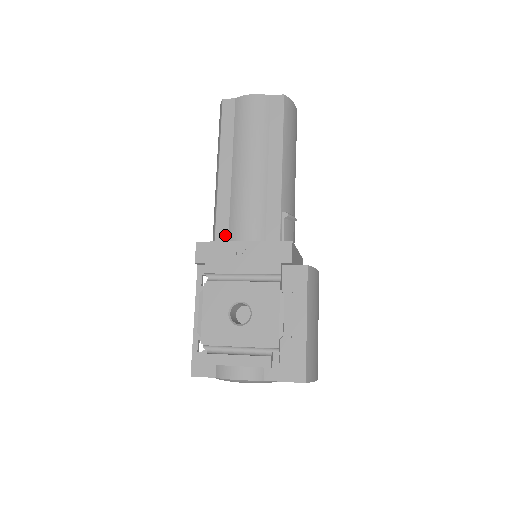
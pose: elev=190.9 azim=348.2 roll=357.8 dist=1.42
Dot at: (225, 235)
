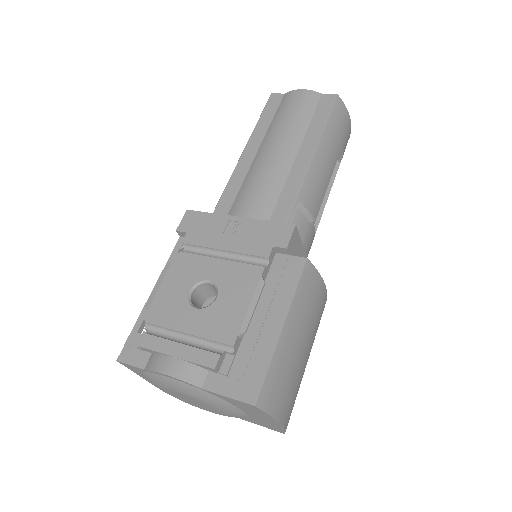
Dot at: (224, 214)
